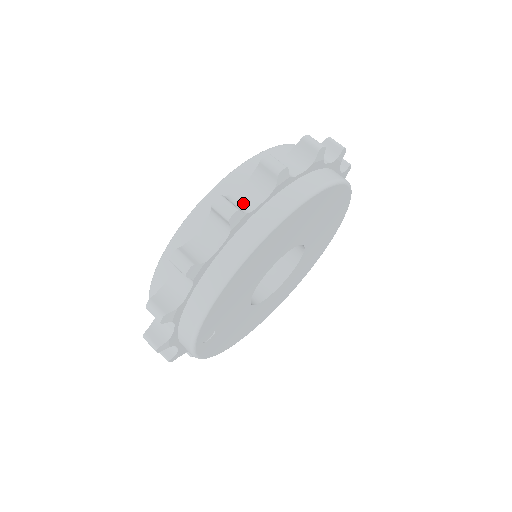
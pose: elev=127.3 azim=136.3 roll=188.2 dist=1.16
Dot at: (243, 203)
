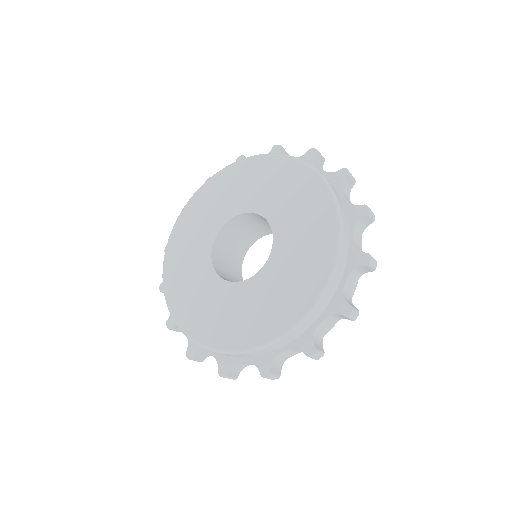
Dot at: (282, 359)
